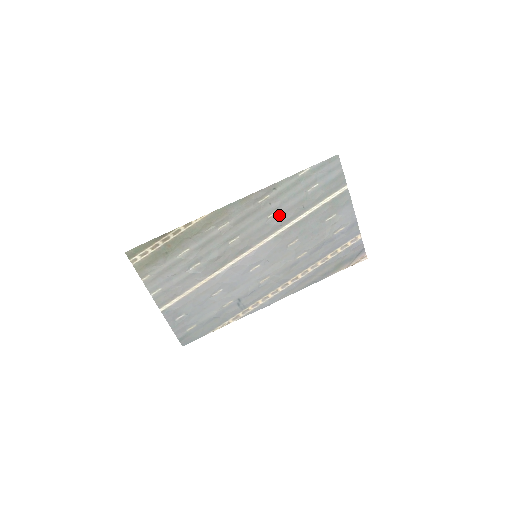
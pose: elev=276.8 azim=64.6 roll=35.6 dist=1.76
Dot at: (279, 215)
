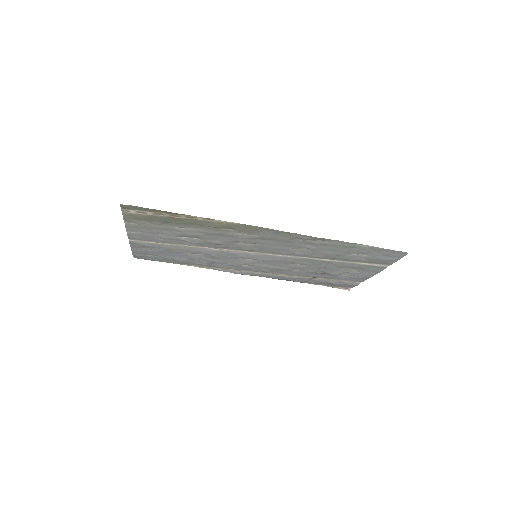
Dot at: (306, 251)
